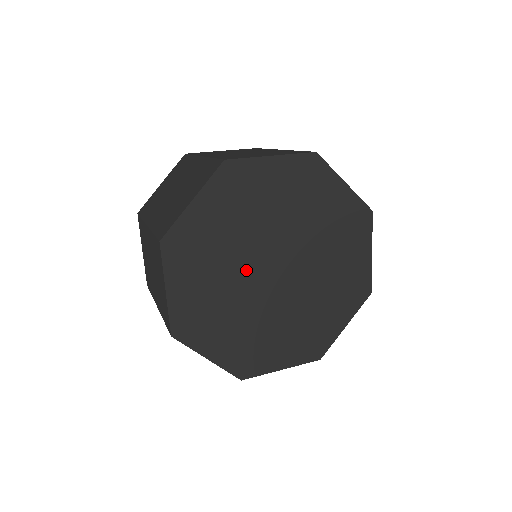
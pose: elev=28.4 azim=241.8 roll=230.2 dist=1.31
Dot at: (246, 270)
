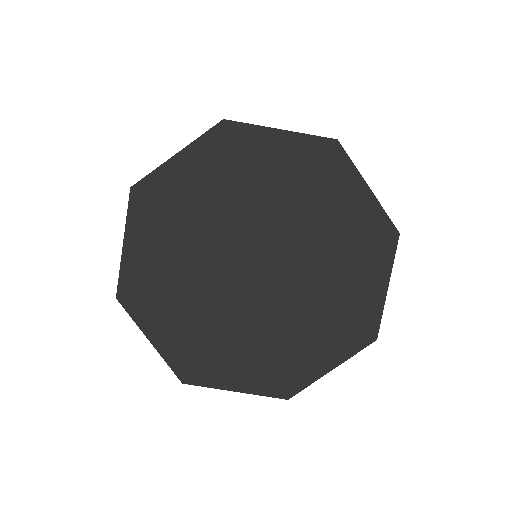
Dot at: (219, 252)
